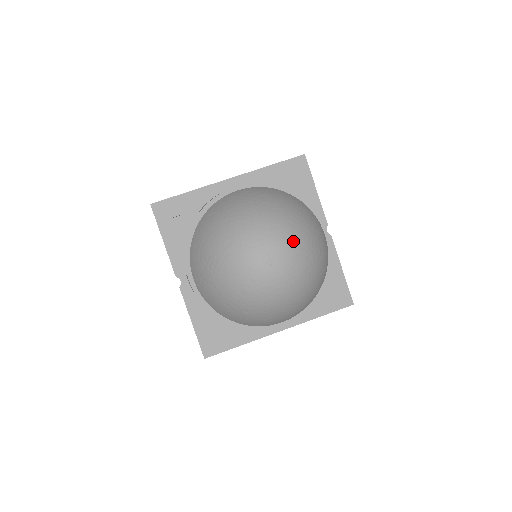
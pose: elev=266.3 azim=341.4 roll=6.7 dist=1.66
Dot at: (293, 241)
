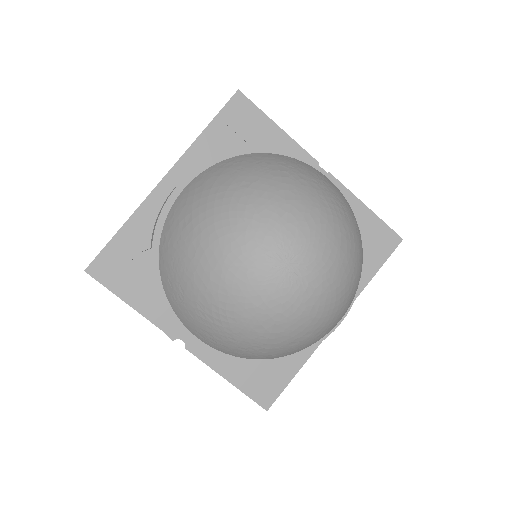
Dot at: (303, 218)
